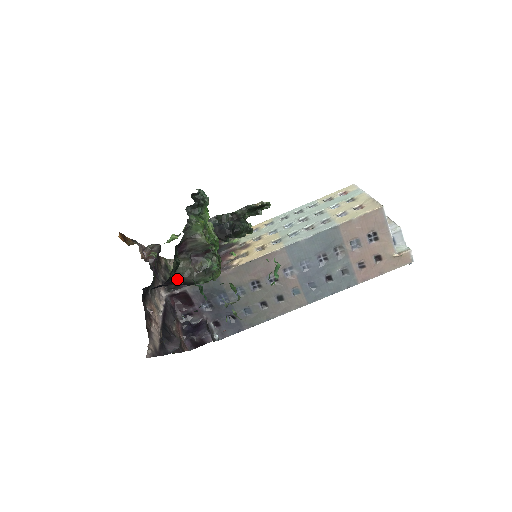
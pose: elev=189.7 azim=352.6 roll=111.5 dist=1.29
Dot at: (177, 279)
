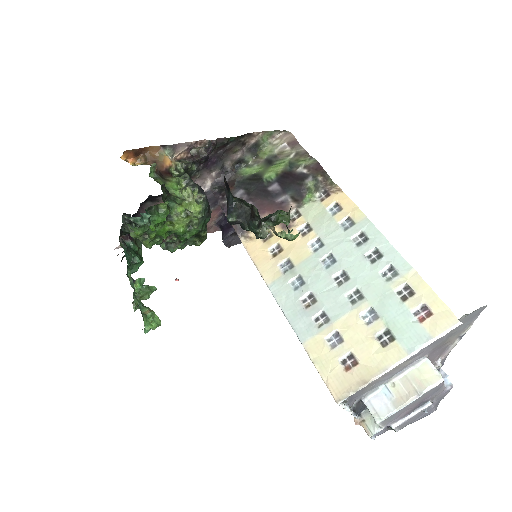
Dot at: occluded
